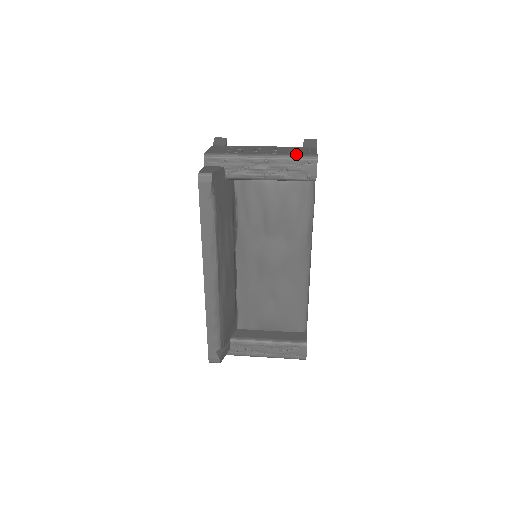
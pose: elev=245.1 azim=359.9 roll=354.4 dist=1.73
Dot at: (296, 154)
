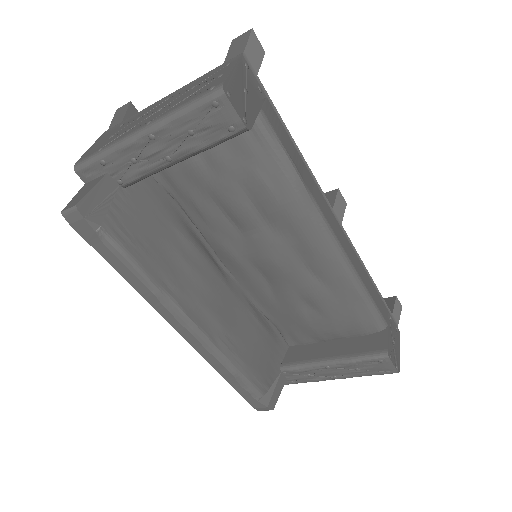
Dot at: (190, 99)
